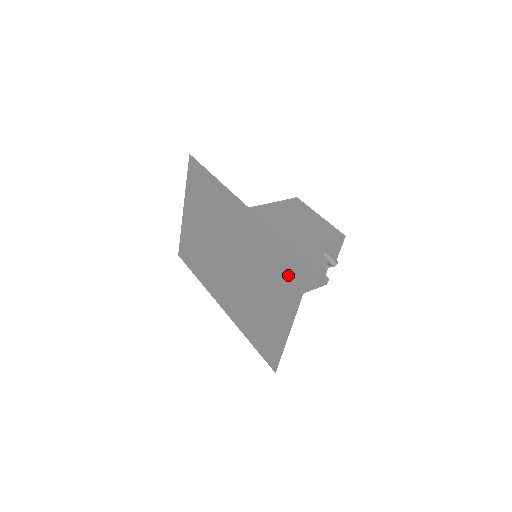
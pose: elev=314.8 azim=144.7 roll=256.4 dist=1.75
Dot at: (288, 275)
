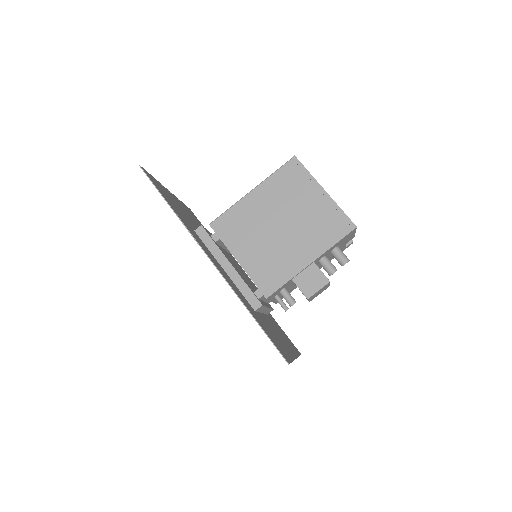
Dot at: (275, 340)
